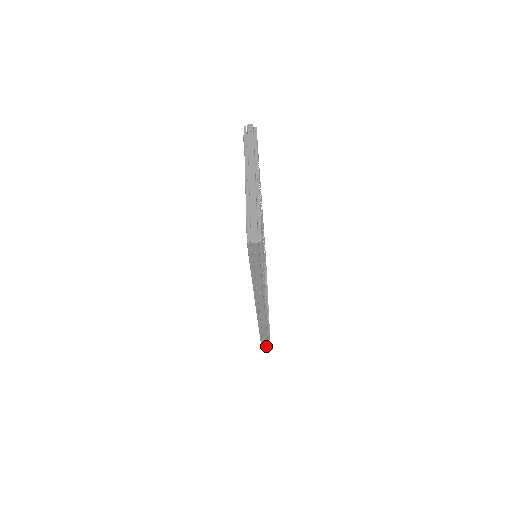
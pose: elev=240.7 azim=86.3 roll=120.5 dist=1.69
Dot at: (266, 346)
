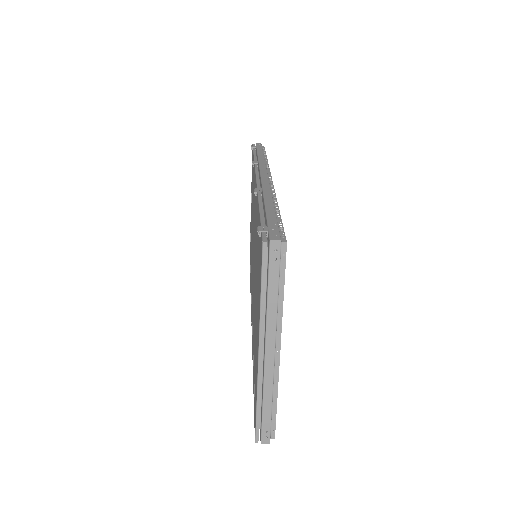
Dot at: occluded
